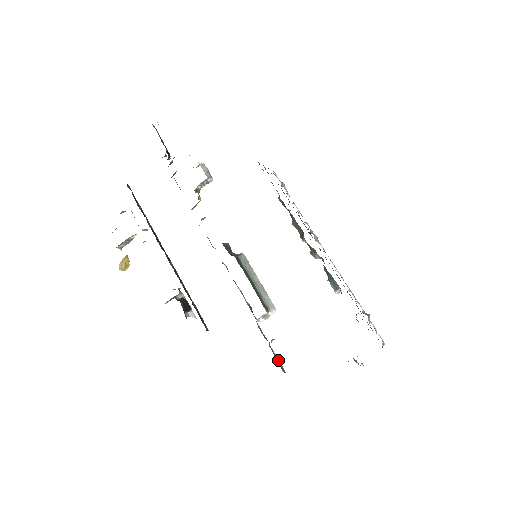
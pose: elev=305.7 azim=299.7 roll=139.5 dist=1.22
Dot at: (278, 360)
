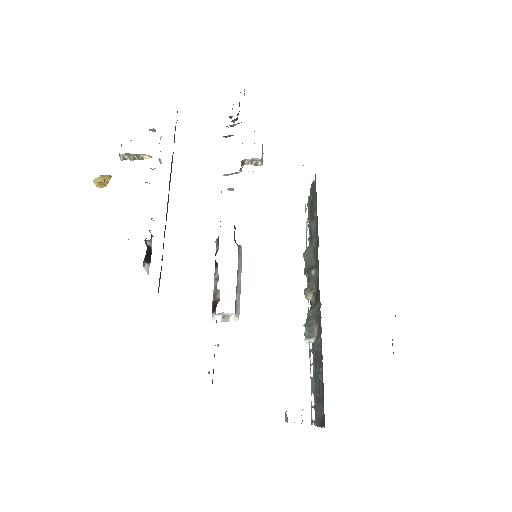
Dot at: occluded
